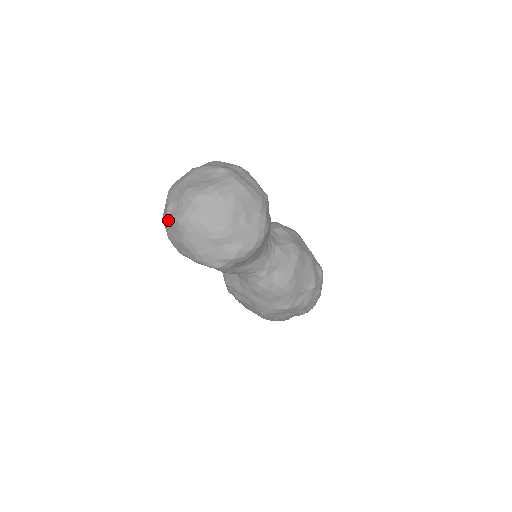
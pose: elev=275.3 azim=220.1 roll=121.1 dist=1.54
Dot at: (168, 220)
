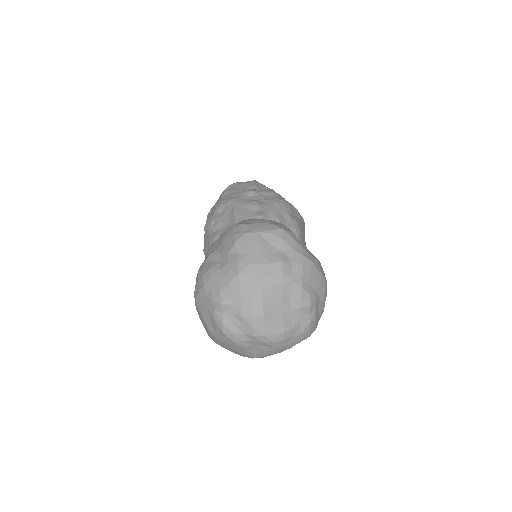
Dot at: (212, 308)
